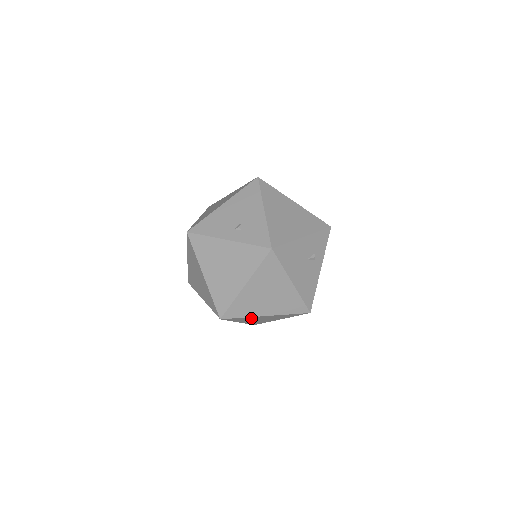
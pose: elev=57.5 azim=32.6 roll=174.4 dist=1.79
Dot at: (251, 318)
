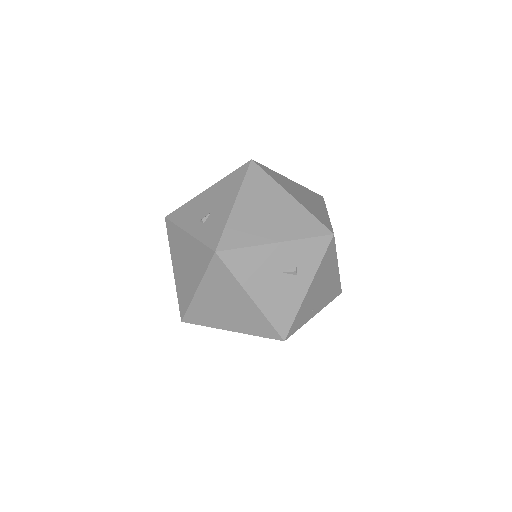
Dot at: occluded
